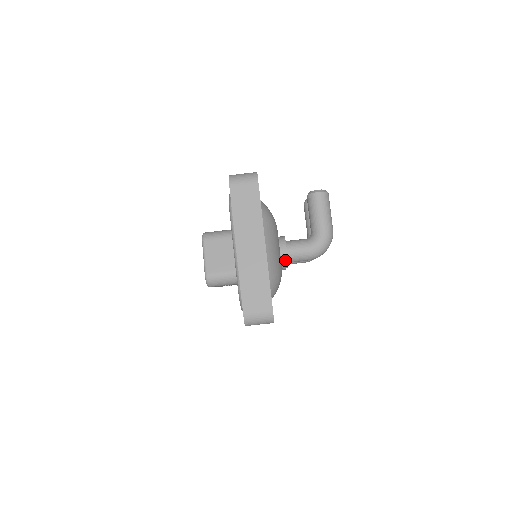
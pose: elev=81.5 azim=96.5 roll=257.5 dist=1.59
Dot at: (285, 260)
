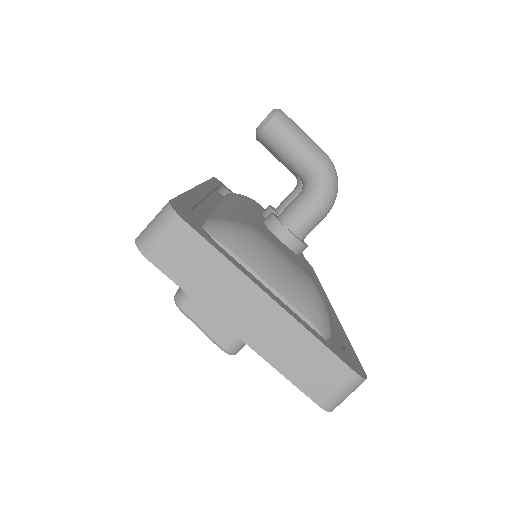
Dot at: (298, 245)
